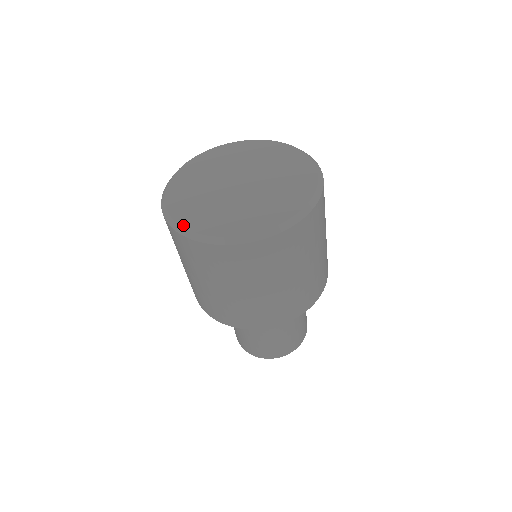
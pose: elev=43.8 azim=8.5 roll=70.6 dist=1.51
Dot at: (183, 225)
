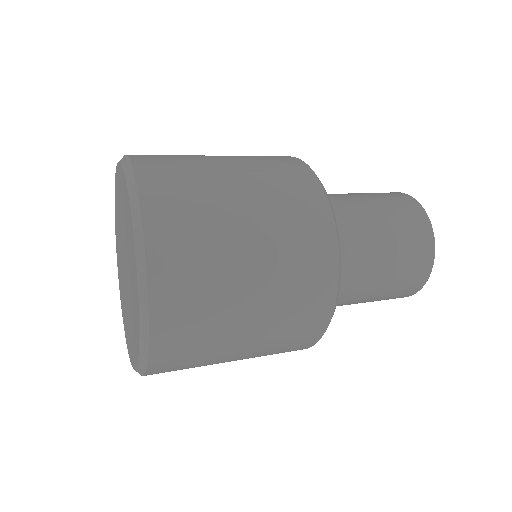
Dot at: occluded
